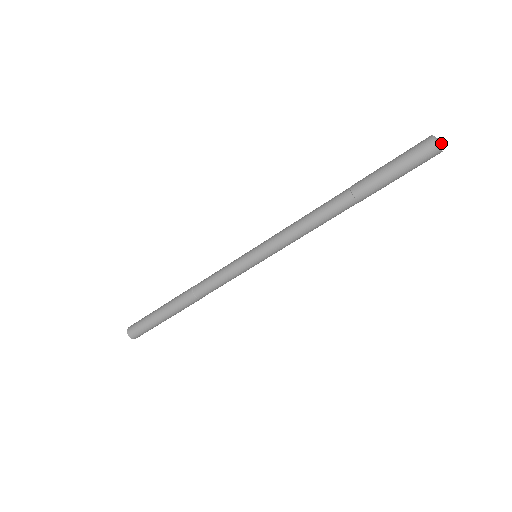
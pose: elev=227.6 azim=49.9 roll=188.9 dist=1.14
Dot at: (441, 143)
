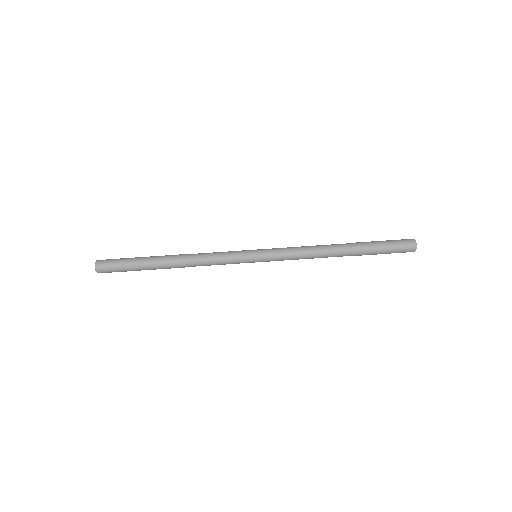
Dot at: occluded
